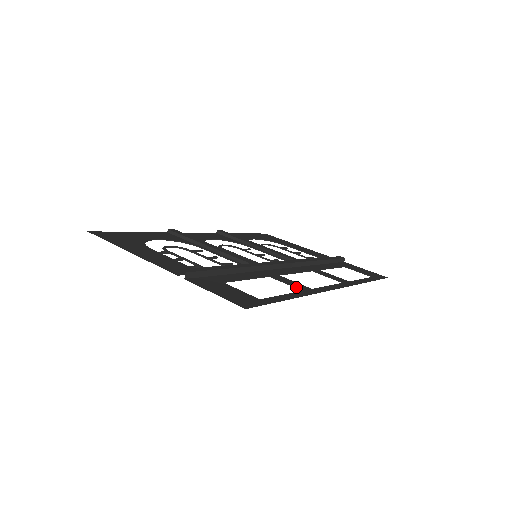
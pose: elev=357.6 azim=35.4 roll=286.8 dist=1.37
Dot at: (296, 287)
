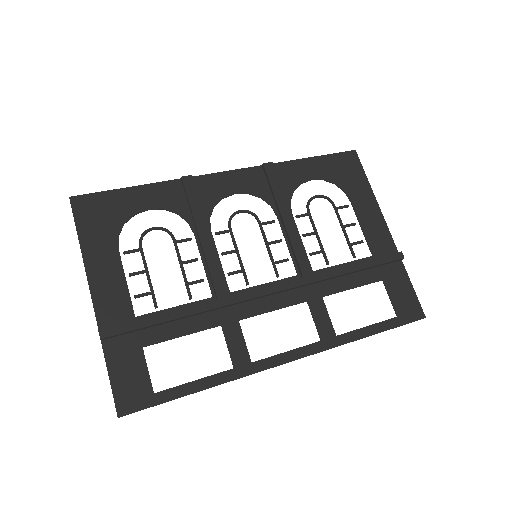
Dot at: (232, 358)
